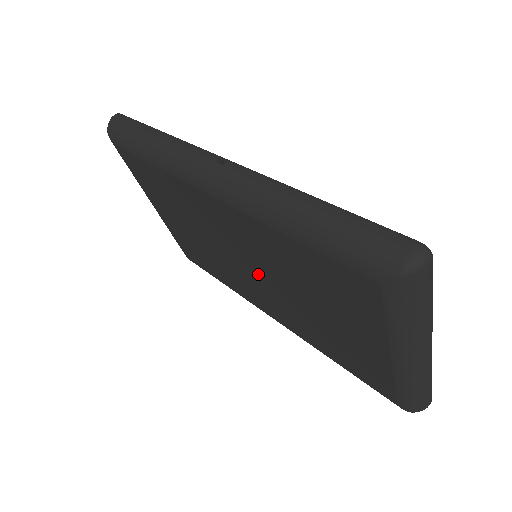
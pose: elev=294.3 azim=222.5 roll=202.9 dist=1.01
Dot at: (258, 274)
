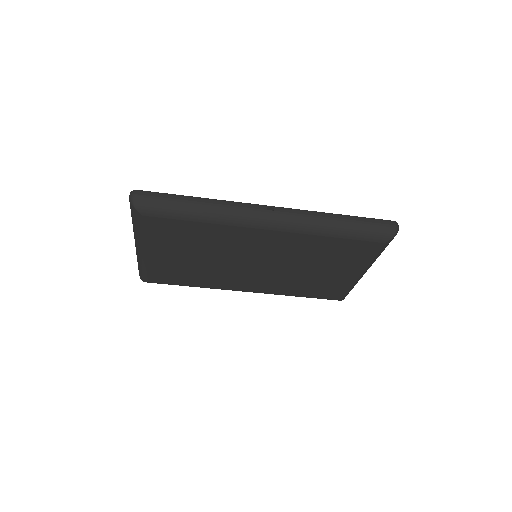
Dot at: (267, 266)
